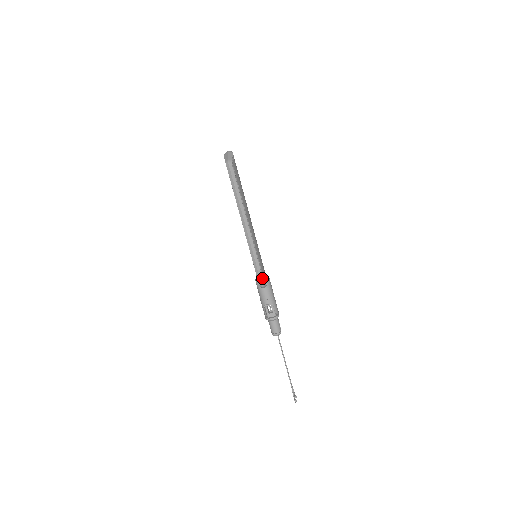
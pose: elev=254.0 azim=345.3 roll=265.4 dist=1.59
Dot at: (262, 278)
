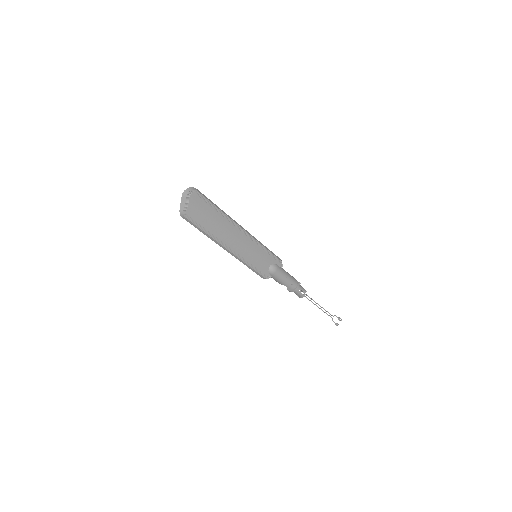
Dot at: (262, 276)
